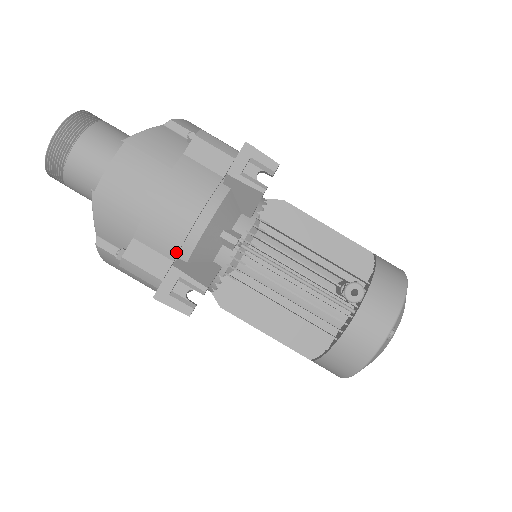
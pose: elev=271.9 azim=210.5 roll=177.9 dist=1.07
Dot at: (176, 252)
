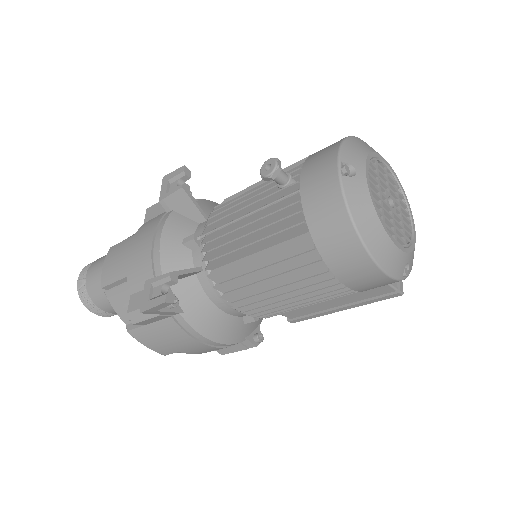
Dot at: (152, 276)
